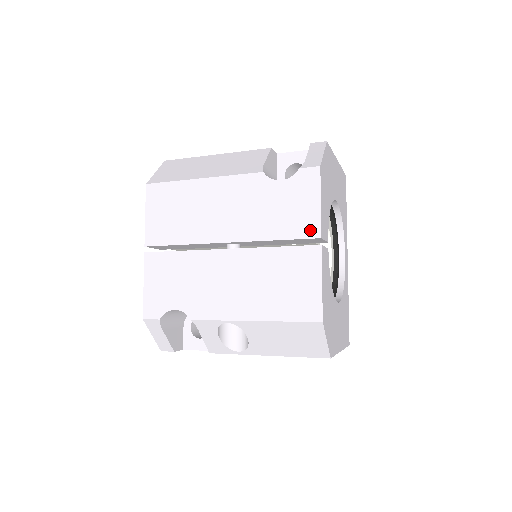
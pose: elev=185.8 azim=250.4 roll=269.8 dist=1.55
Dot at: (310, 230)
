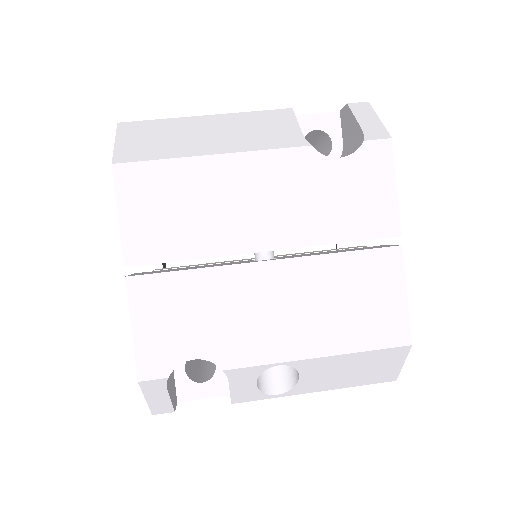
Dot at: (386, 226)
